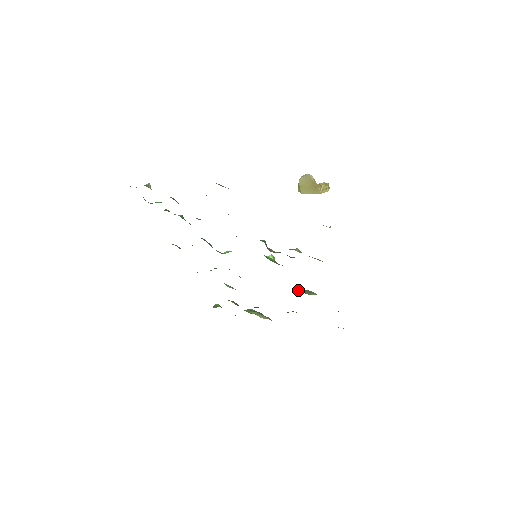
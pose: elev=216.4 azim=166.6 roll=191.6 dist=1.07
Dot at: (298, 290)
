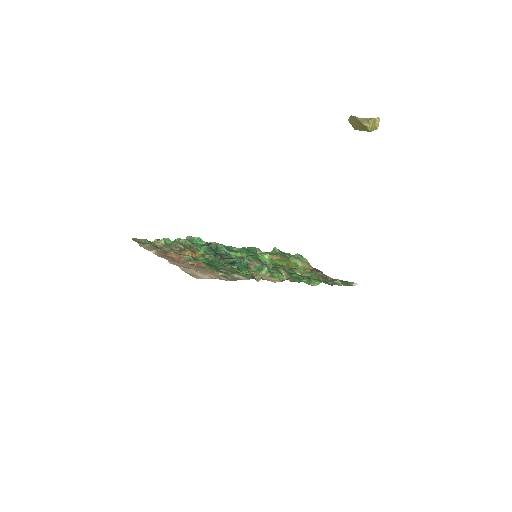
Dot at: (297, 271)
